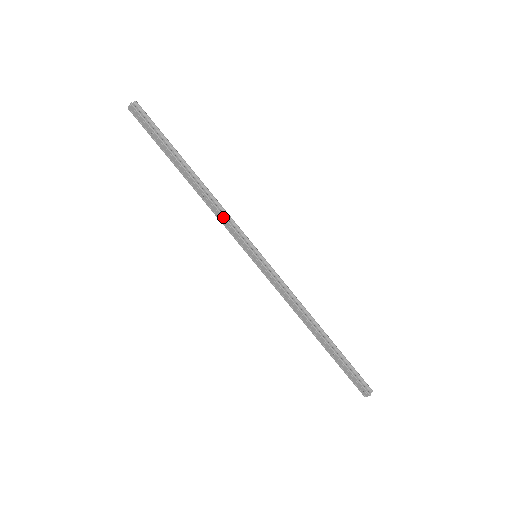
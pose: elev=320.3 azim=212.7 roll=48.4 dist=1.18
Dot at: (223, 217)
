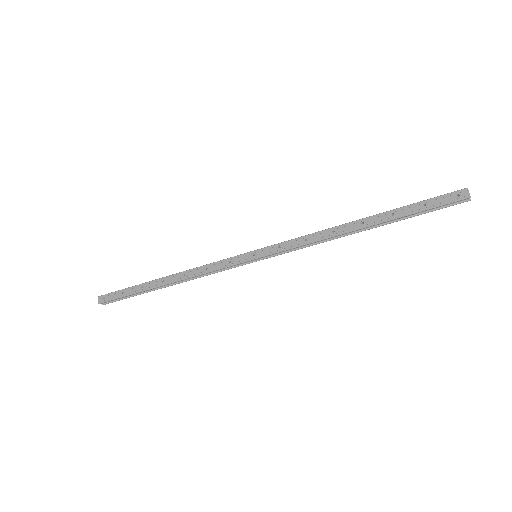
Dot at: (207, 265)
